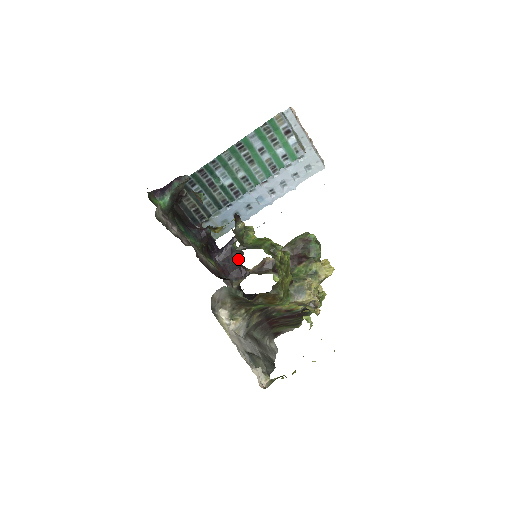
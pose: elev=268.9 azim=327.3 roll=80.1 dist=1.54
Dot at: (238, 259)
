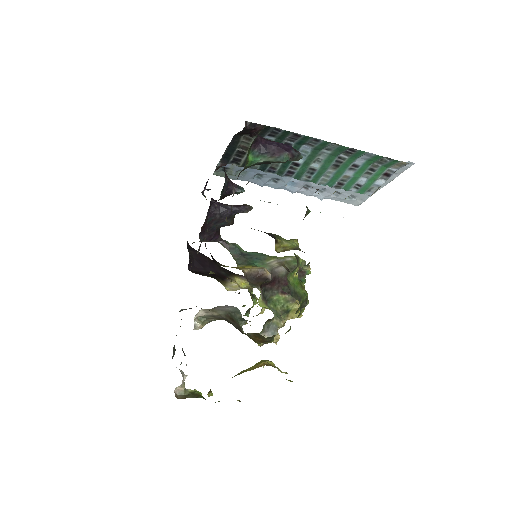
Dot at: (225, 225)
